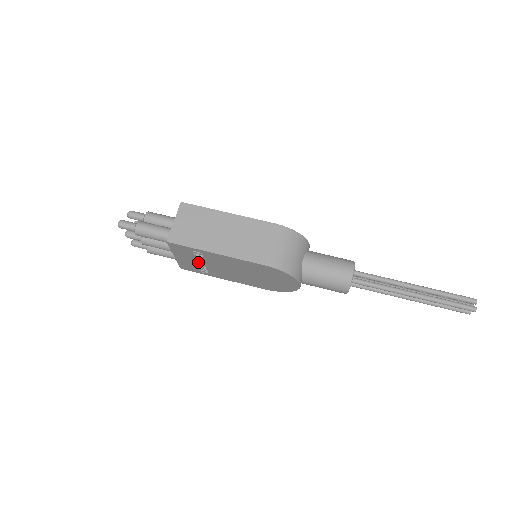
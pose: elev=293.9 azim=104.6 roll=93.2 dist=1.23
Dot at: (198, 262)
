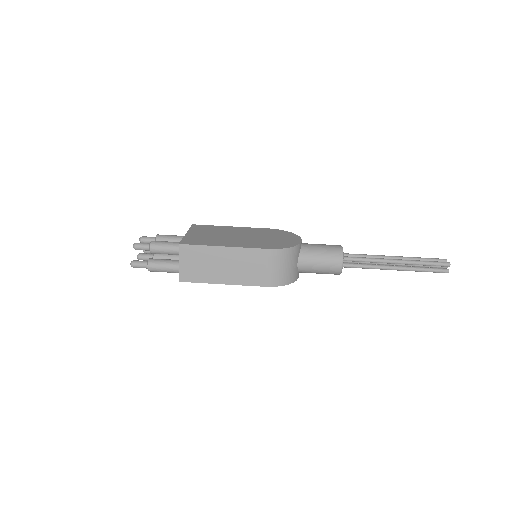
Dot at: occluded
